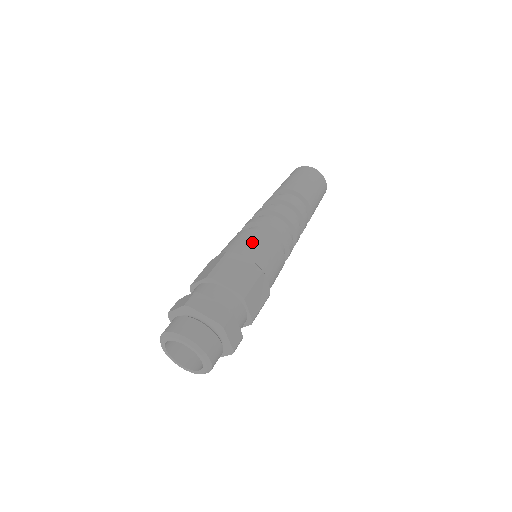
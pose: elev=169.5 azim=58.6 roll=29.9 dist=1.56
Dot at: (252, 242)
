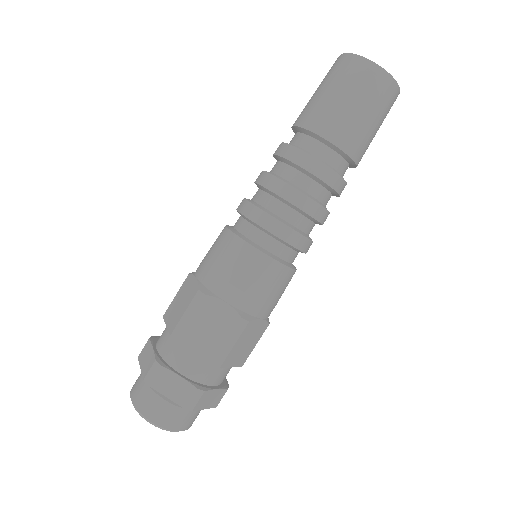
Dot at: (236, 271)
